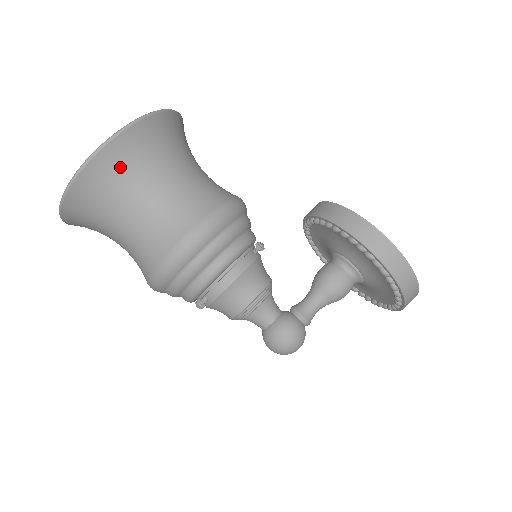
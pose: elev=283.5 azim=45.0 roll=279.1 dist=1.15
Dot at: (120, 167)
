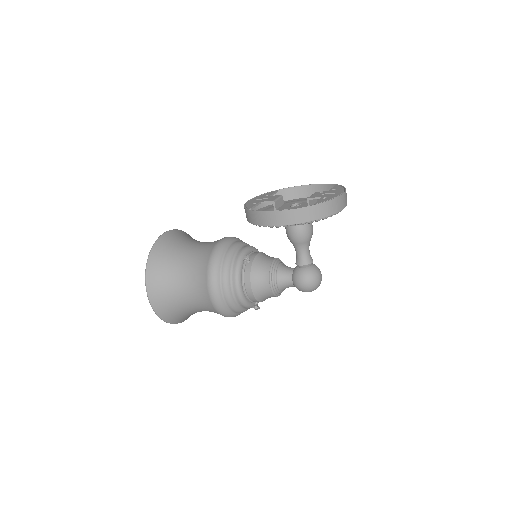
Dot at: (164, 299)
